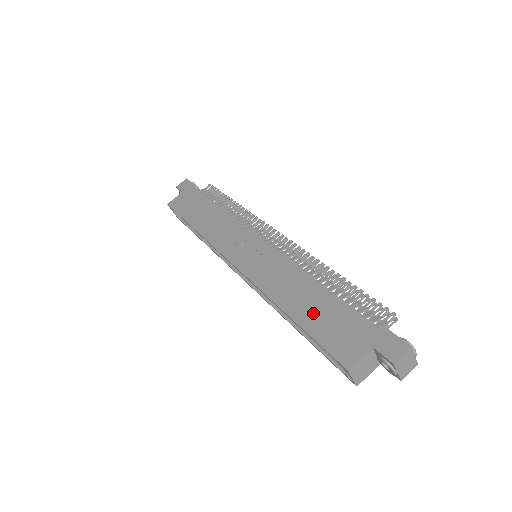
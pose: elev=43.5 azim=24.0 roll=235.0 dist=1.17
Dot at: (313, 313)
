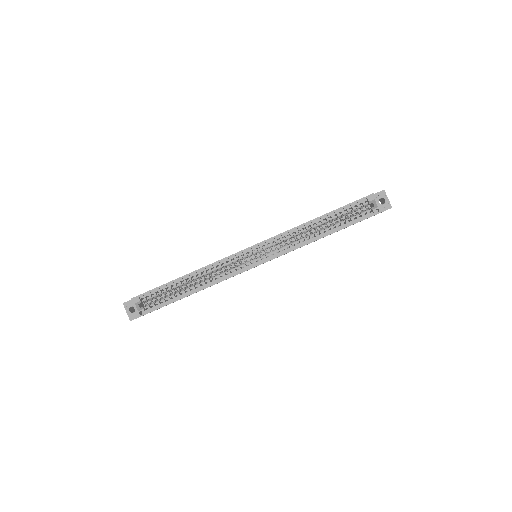
Dot at: occluded
